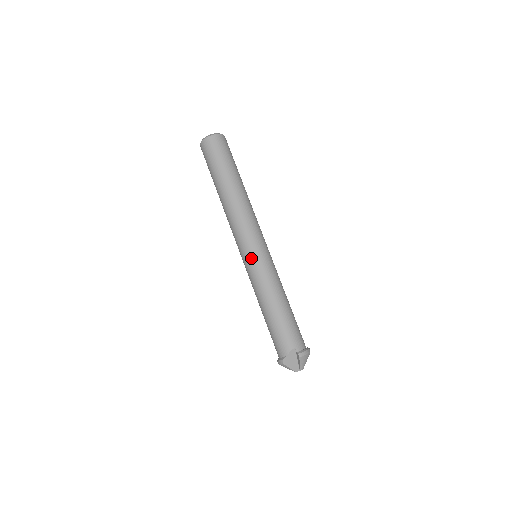
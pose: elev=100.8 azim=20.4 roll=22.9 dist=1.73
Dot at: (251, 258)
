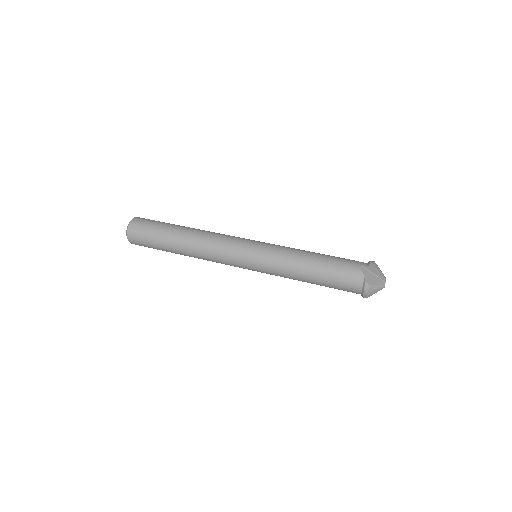
Dot at: (255, 253)
